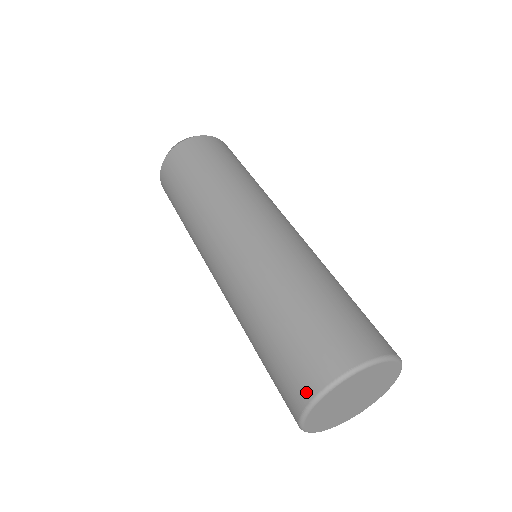
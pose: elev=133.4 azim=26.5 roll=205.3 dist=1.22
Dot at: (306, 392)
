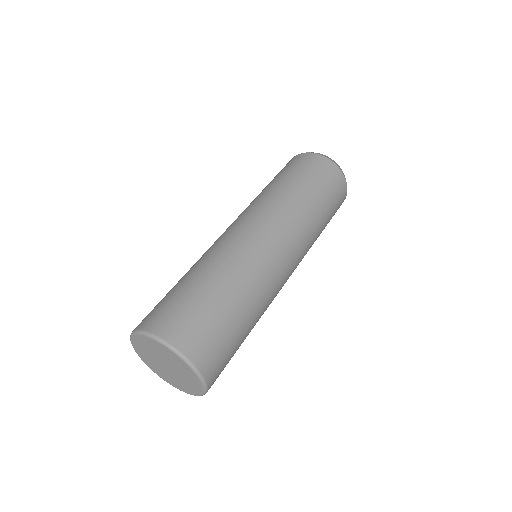
Dot at: occluded
